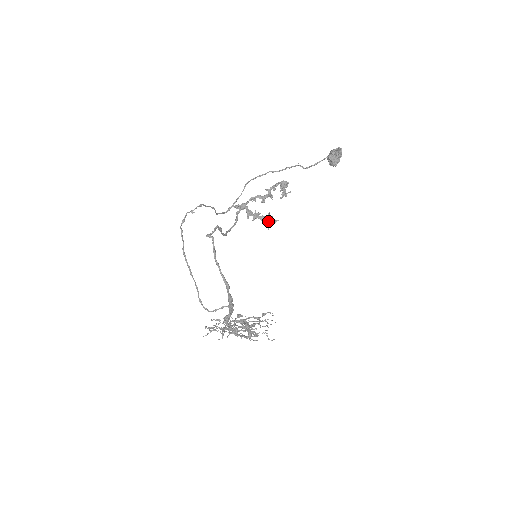
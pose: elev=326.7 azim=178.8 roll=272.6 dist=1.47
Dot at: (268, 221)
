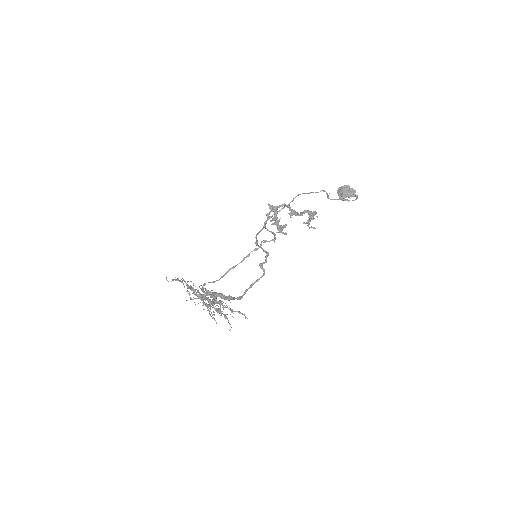
Dot at: (281, 231)
